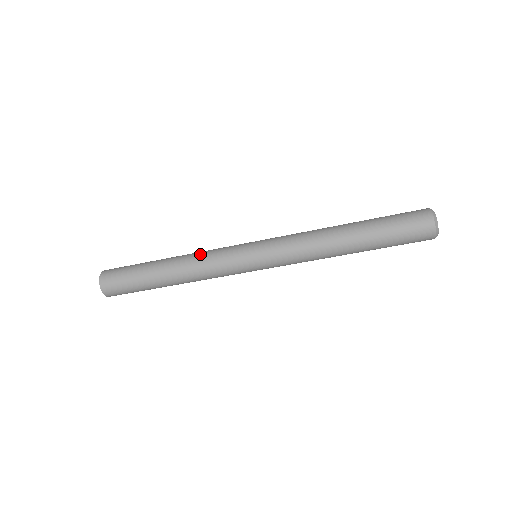
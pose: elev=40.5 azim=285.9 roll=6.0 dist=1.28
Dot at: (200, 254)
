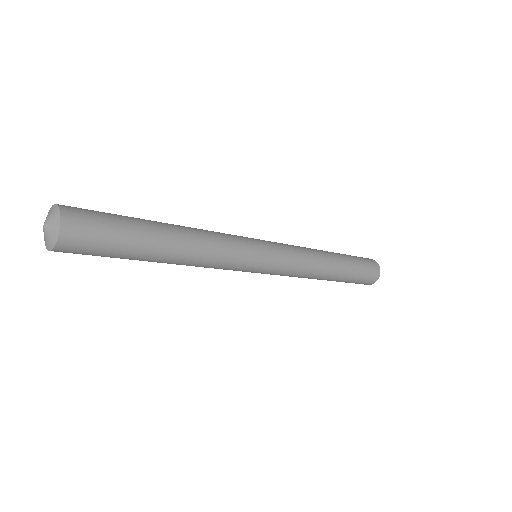
Dot at: occluded
